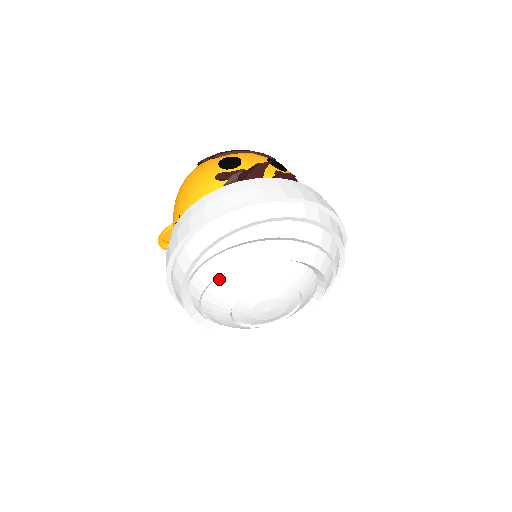
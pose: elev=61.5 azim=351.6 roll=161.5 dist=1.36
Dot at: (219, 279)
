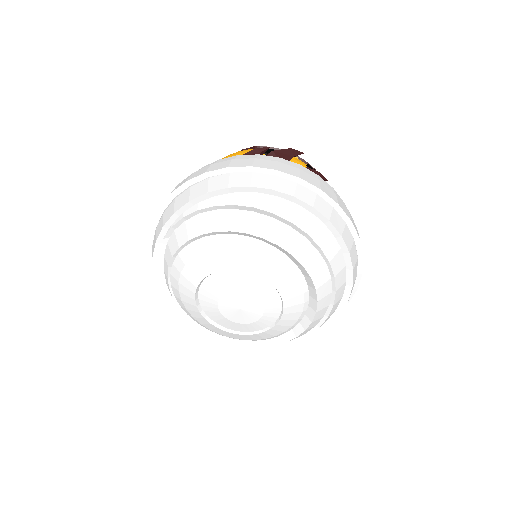
Dot at: (195, 243)
